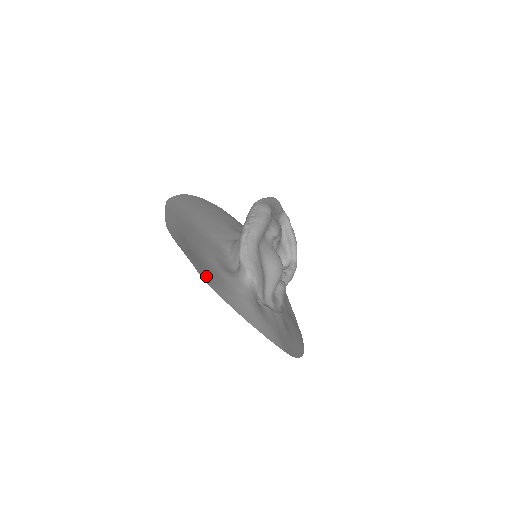
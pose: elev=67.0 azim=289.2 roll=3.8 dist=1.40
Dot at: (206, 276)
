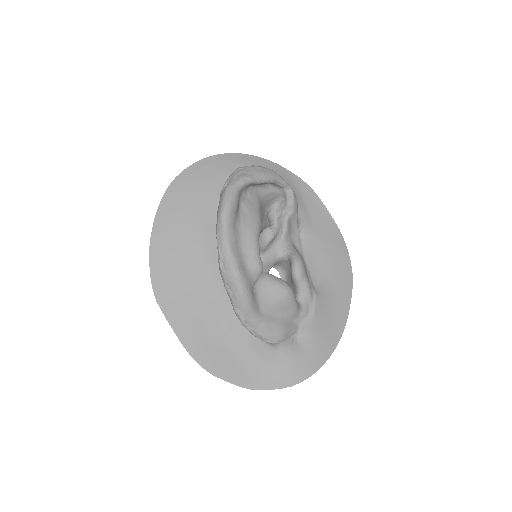
Dot at: (250, 379)
